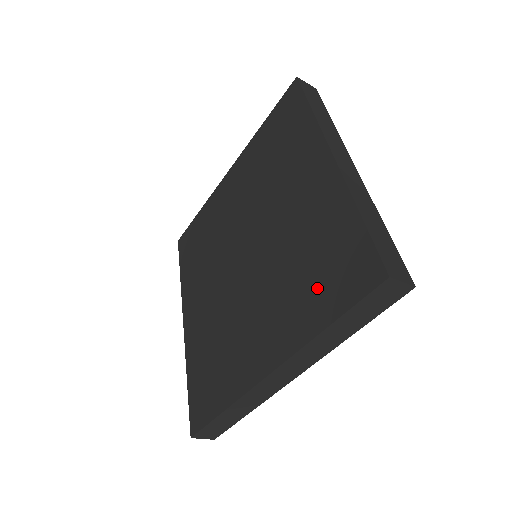
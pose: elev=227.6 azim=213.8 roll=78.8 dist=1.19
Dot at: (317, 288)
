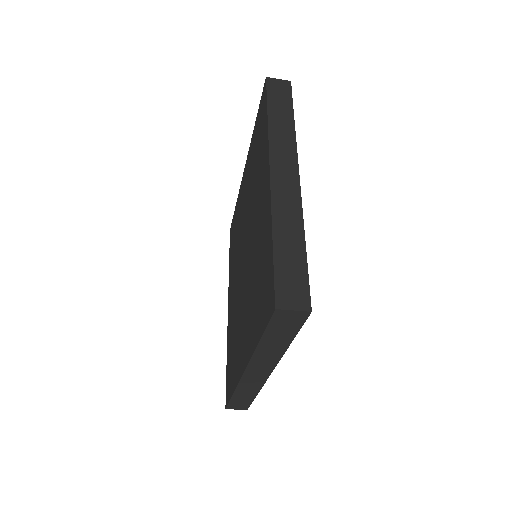
Dot at: (258, 304)
